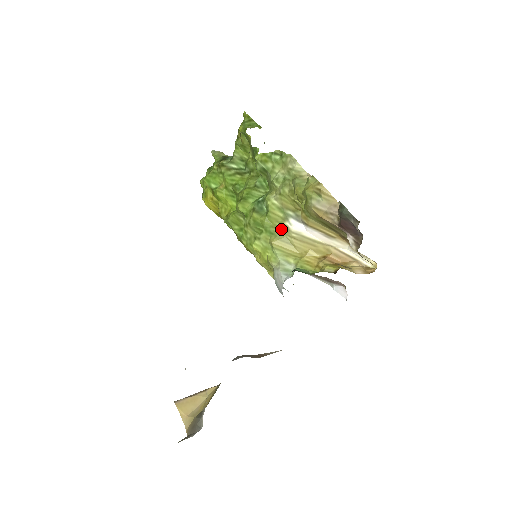
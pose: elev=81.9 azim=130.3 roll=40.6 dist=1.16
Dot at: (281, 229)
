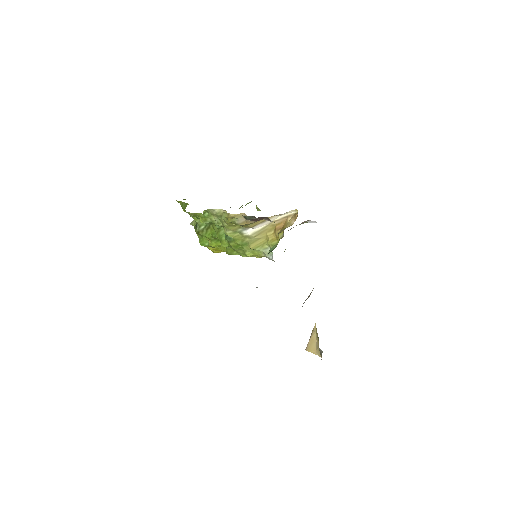
Dot at: (246, 239)
